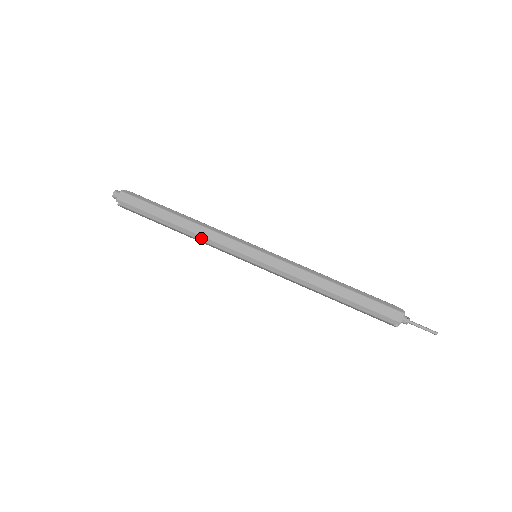
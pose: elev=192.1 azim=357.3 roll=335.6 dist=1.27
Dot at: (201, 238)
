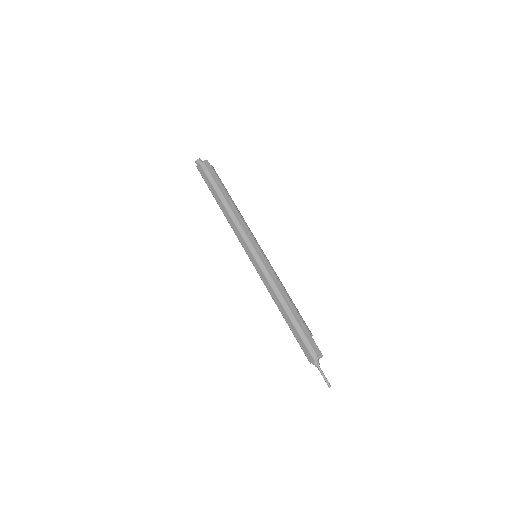
Dot at: (230, 224)
